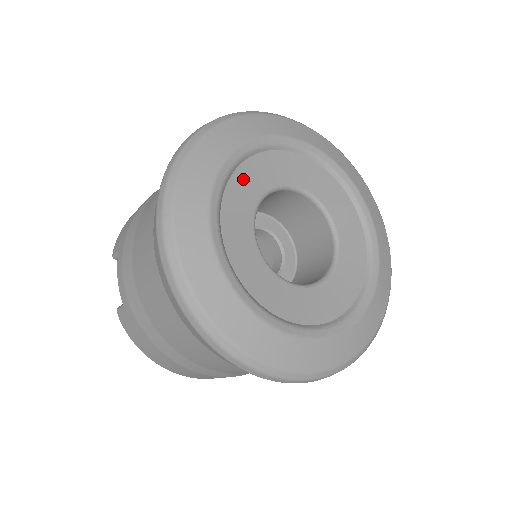
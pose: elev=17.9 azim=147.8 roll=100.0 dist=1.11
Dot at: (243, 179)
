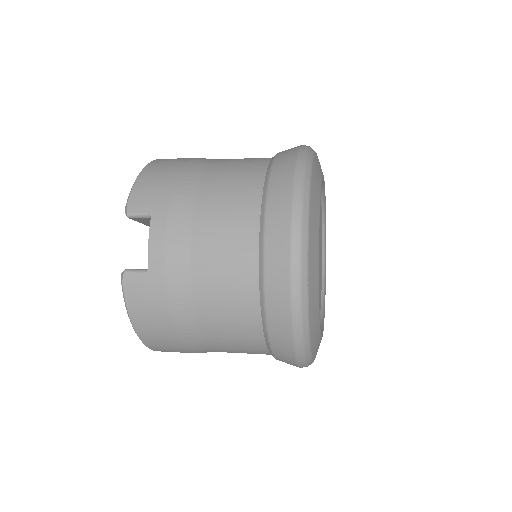
Dot at: occluded
